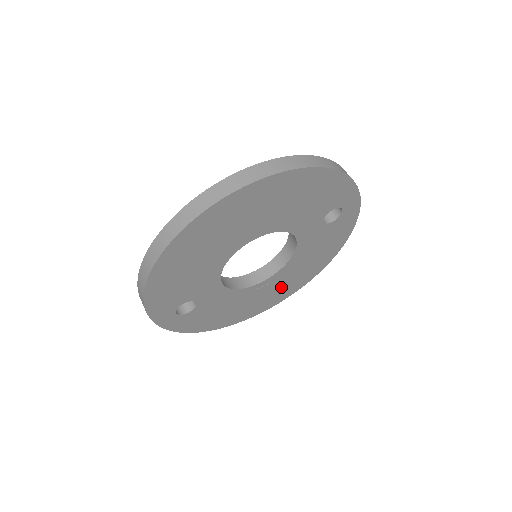
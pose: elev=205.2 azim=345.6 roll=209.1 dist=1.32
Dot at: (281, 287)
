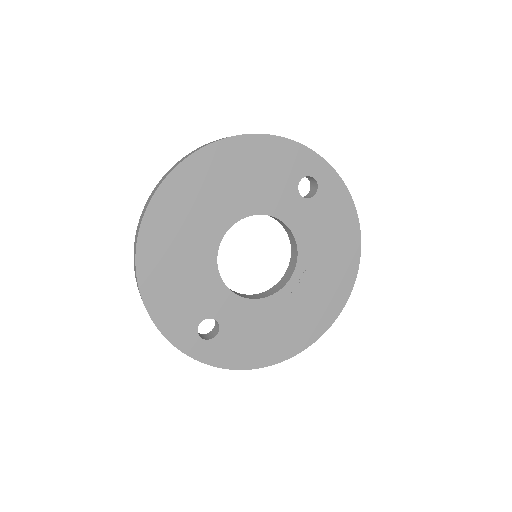
Dot at: (318, 294)
